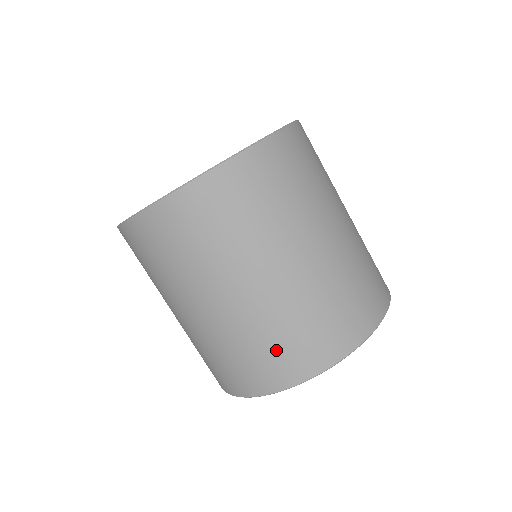
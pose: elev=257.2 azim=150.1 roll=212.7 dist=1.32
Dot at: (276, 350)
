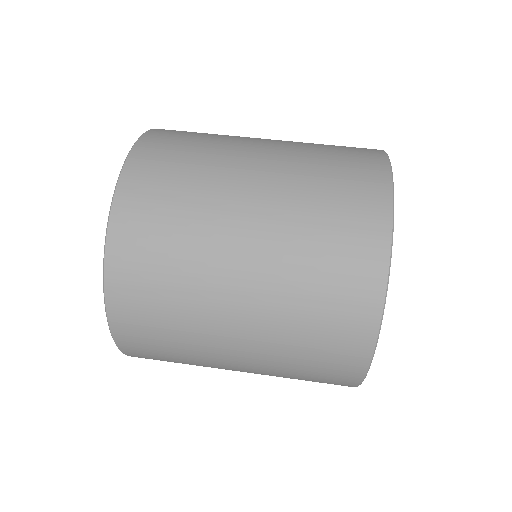
Dot at: (324, 319)
